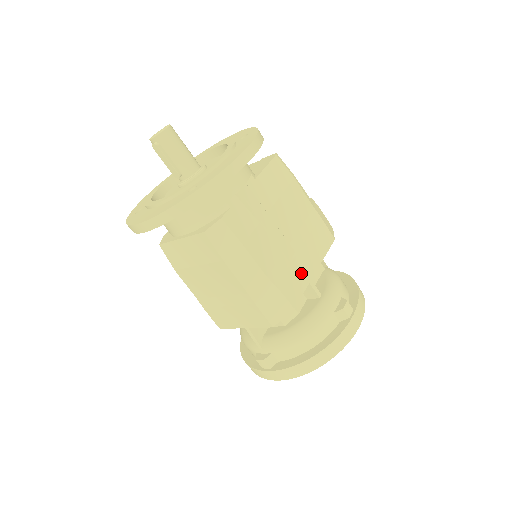
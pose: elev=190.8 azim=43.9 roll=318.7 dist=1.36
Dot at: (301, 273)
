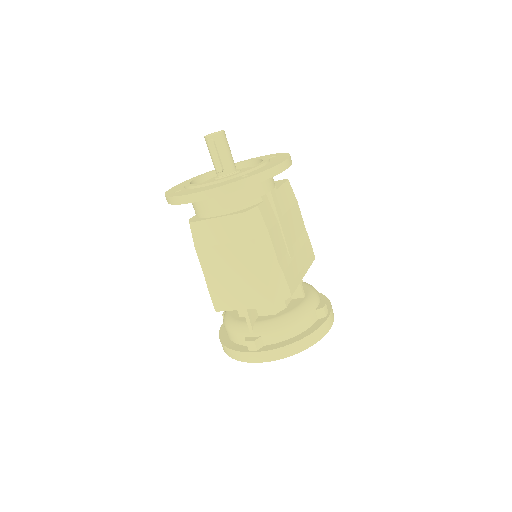
Dot at: (297, 272)
